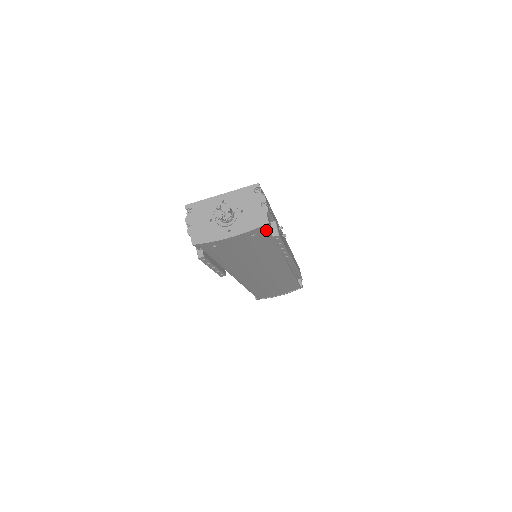
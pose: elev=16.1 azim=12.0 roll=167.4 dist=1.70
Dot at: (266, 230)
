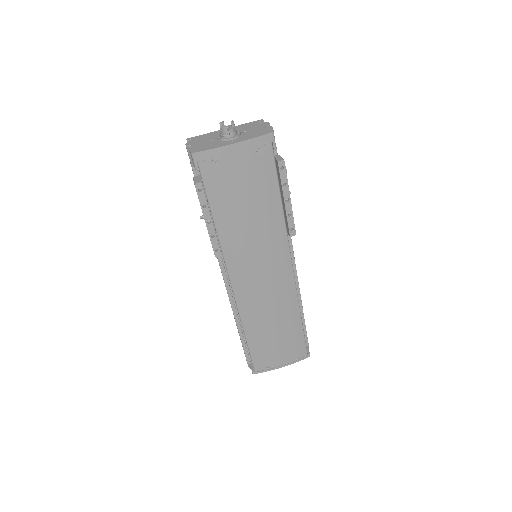
Dot at: (271, 150)
